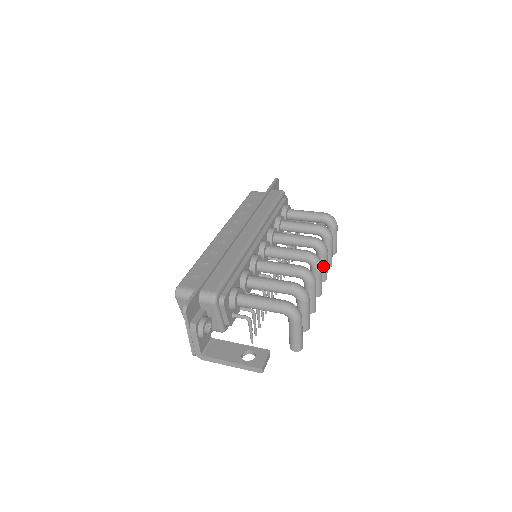
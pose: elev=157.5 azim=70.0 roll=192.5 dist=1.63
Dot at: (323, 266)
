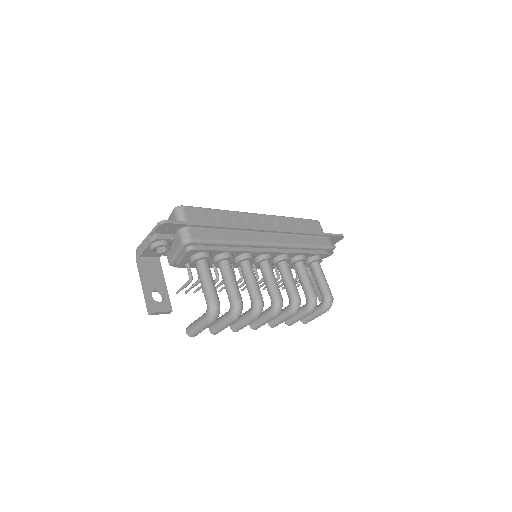
Dot at: (280, 318)
